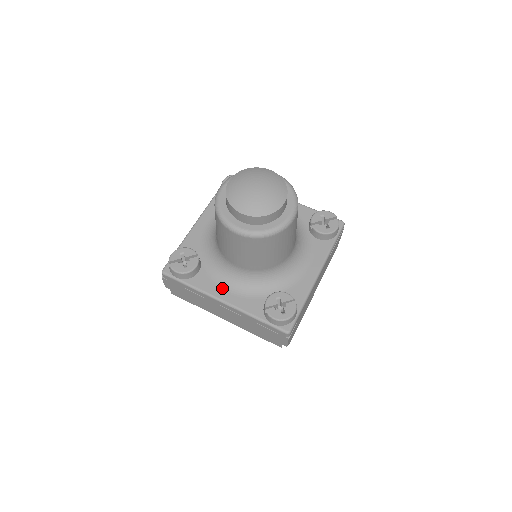
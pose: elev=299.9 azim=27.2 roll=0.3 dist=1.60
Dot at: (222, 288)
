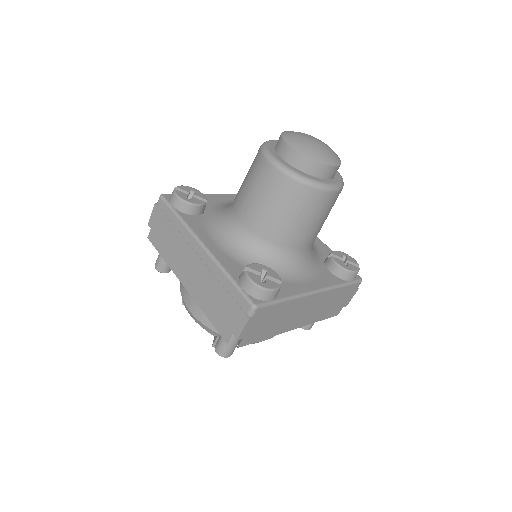
Dot at: (210, 237)
